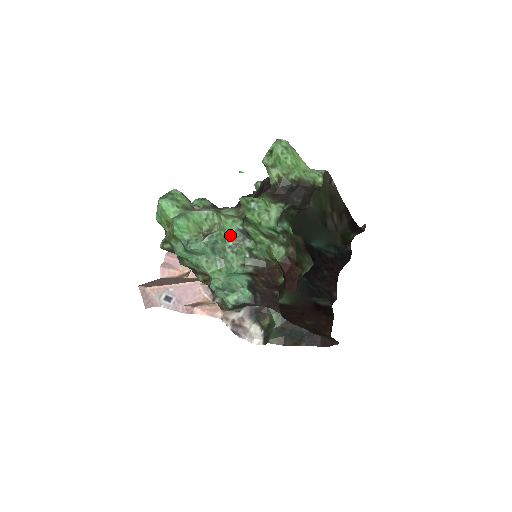
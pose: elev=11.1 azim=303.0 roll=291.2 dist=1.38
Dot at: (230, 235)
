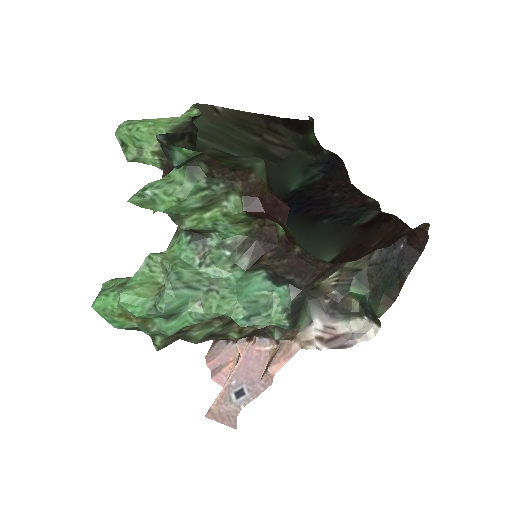
Dot at: (188, 256)
